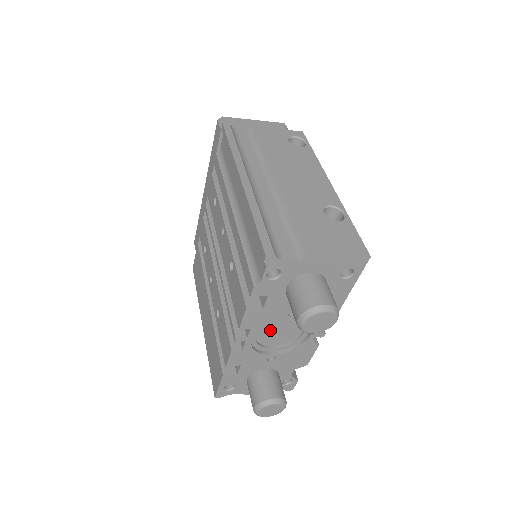
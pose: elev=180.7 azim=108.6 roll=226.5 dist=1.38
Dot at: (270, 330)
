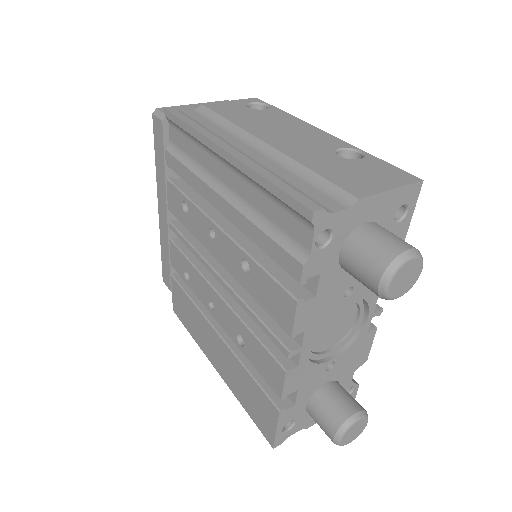
Dot at: (321, 328)
